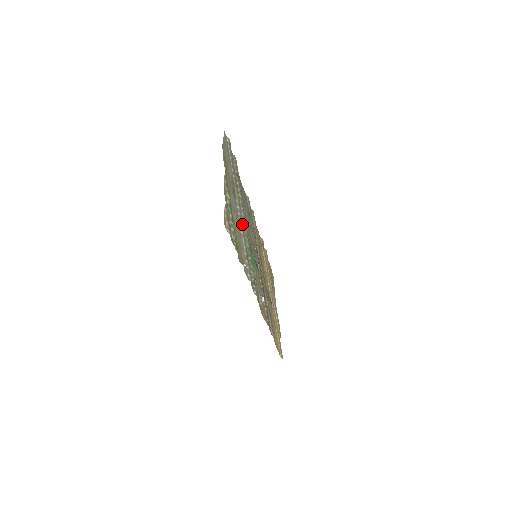
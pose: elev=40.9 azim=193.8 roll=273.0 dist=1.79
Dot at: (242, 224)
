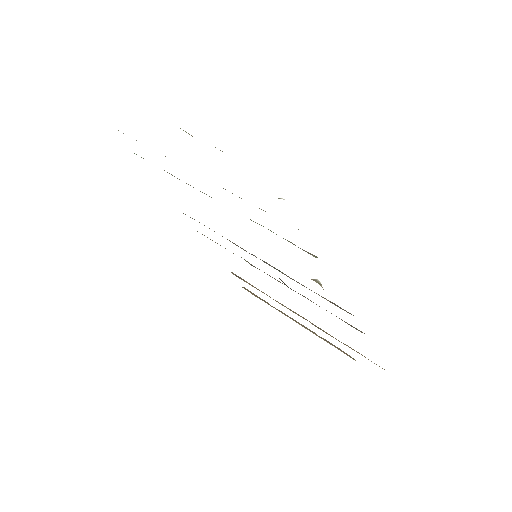
Dot at: occluded
